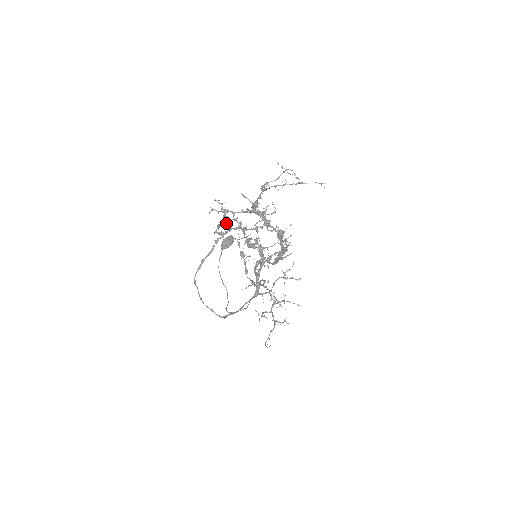
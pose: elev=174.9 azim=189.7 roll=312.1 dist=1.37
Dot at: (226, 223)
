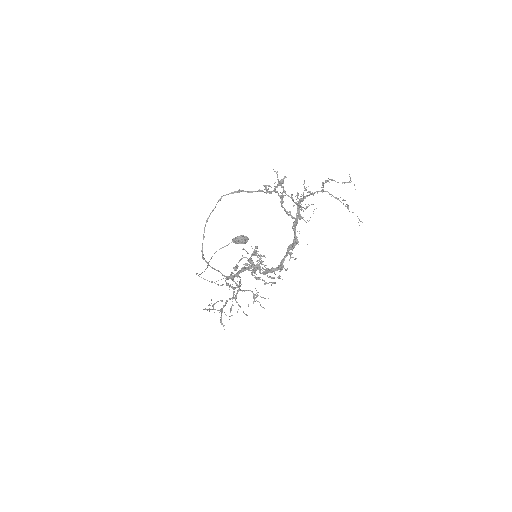
Dot at: (278, 185)
